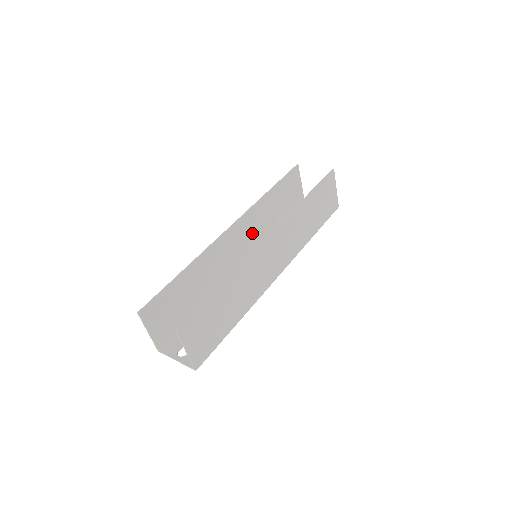
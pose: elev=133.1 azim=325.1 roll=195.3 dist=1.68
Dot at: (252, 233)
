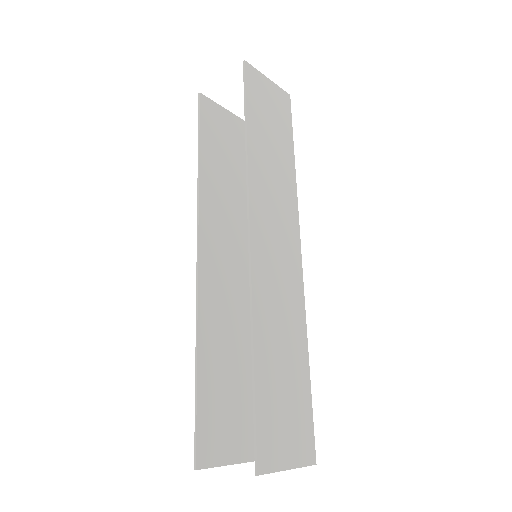
Dot at: (227, 228)
